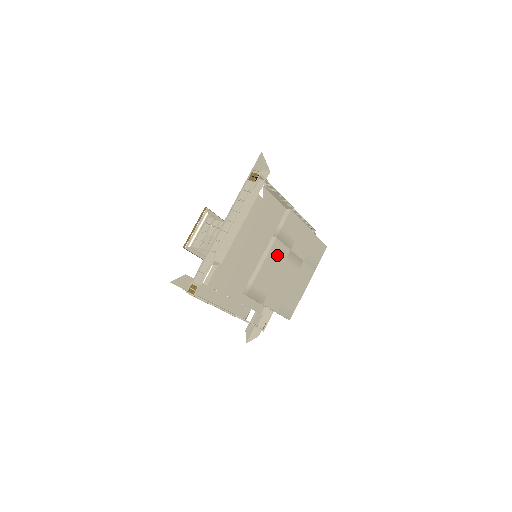
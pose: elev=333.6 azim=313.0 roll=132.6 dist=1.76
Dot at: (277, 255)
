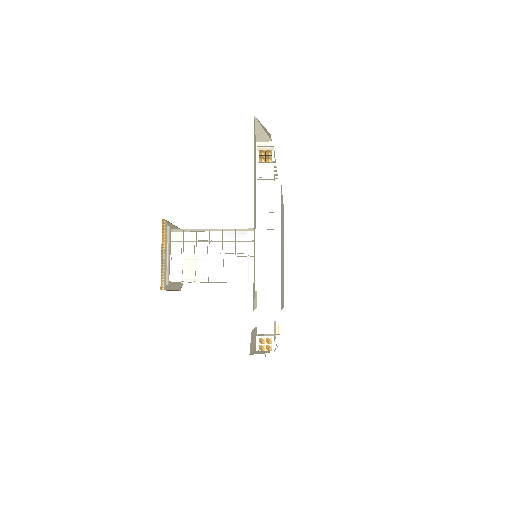
Dot at: (281, 244)
